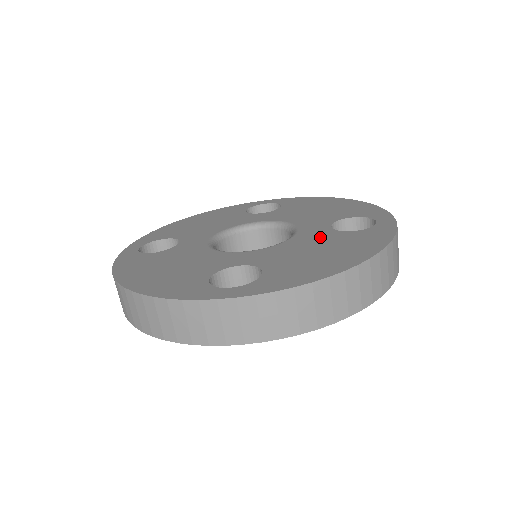
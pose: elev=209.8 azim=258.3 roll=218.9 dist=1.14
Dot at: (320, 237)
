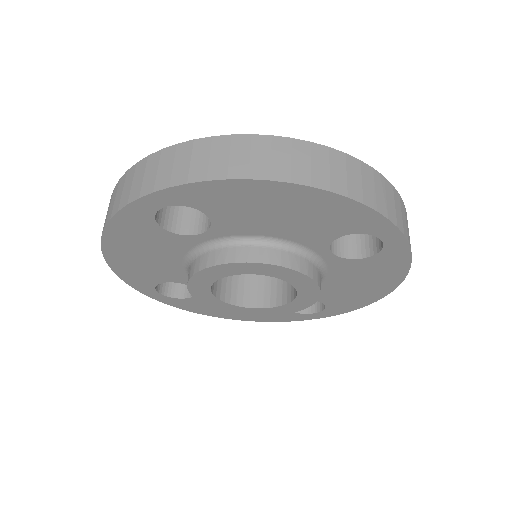
Dot at: occluded
